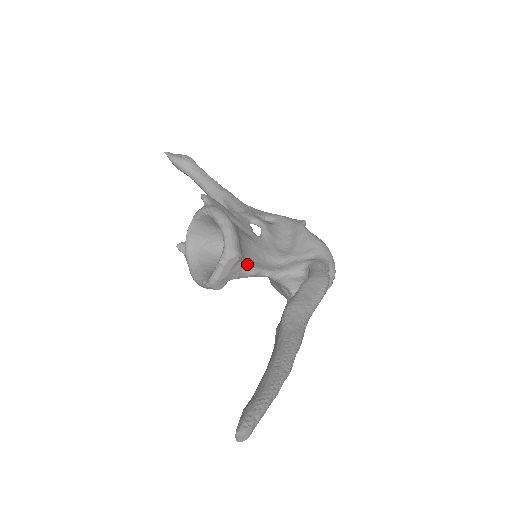
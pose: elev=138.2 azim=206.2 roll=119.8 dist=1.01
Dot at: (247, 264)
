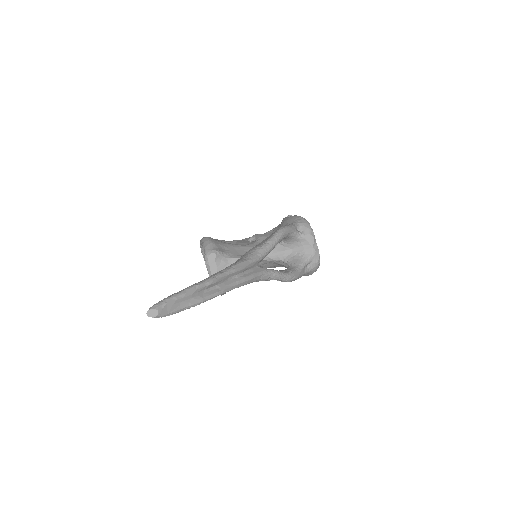
Dot at: (232, 258)
